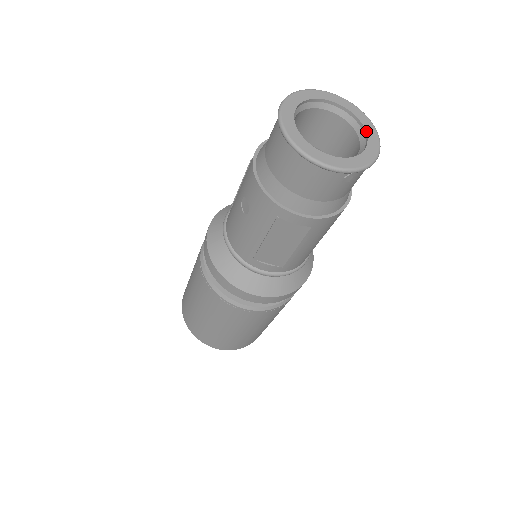
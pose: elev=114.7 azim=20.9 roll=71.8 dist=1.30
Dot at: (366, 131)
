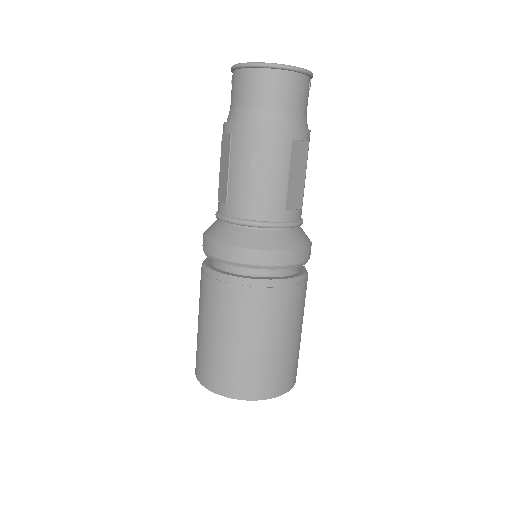
Dot at: occluded
